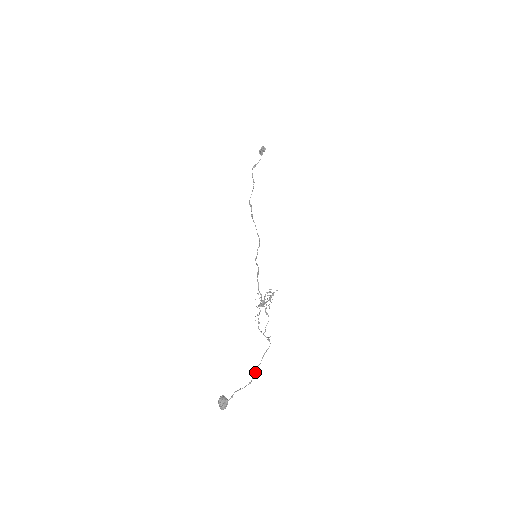
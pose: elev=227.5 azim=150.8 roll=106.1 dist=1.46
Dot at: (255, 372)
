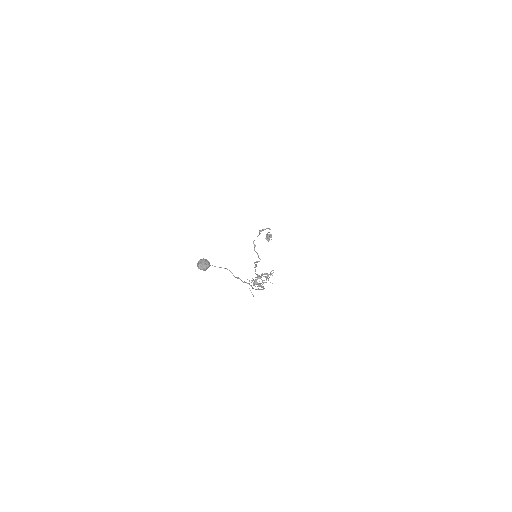
Dot at: (245, 282)
